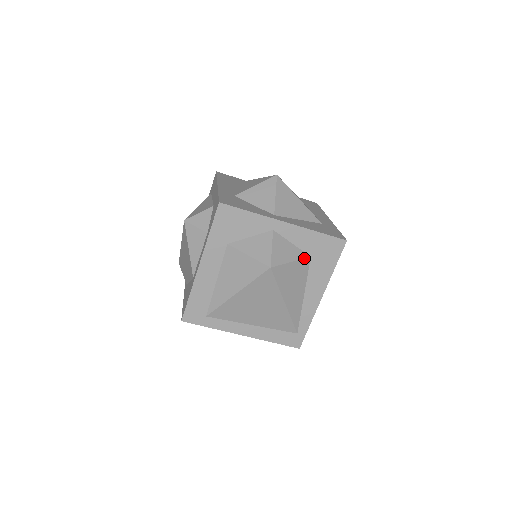
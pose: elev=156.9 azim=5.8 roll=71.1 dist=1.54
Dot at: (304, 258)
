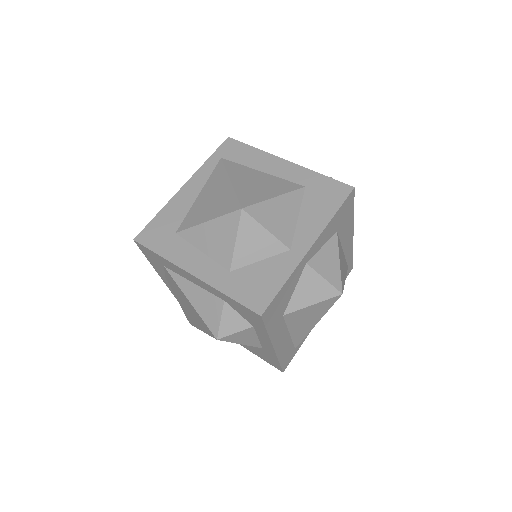
Dot at: (337, 242)
